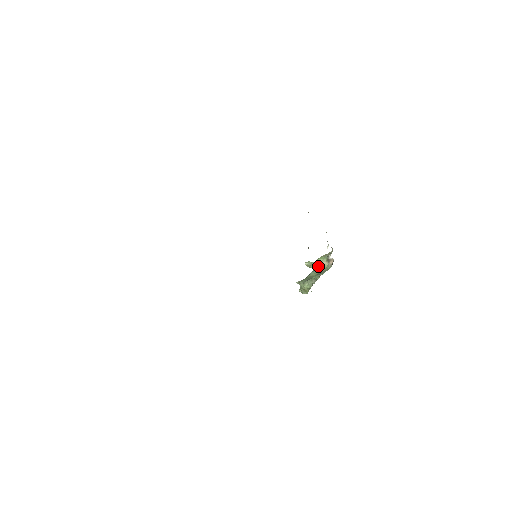
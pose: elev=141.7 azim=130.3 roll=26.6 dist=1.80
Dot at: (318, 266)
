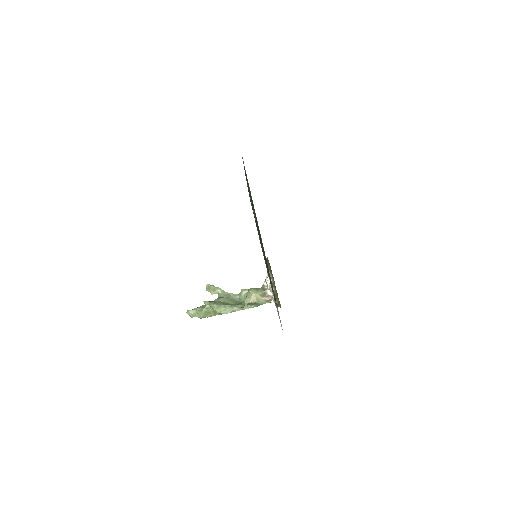
Dot at: (228, 295)
